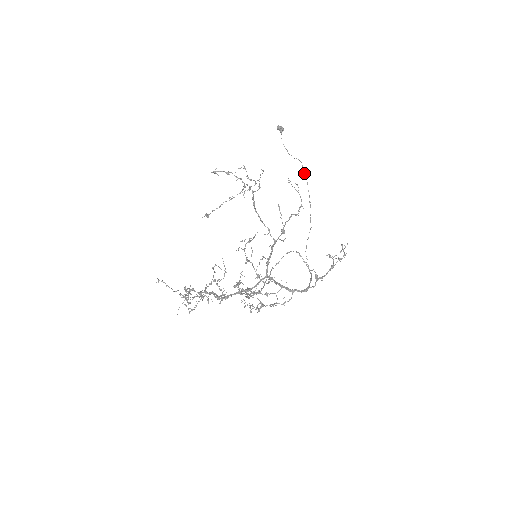
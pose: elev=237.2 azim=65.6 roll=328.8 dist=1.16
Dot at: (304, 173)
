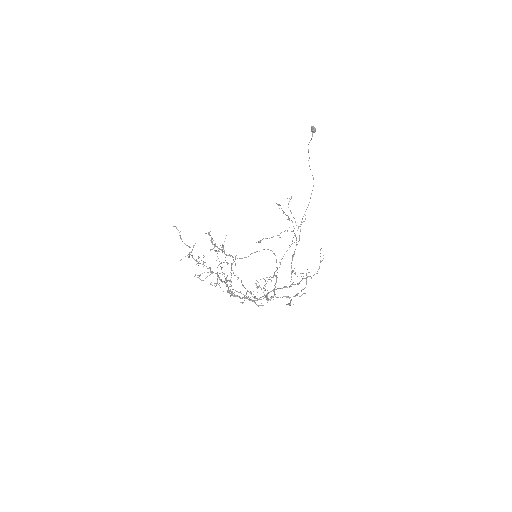
Dot at: (311, 194)
